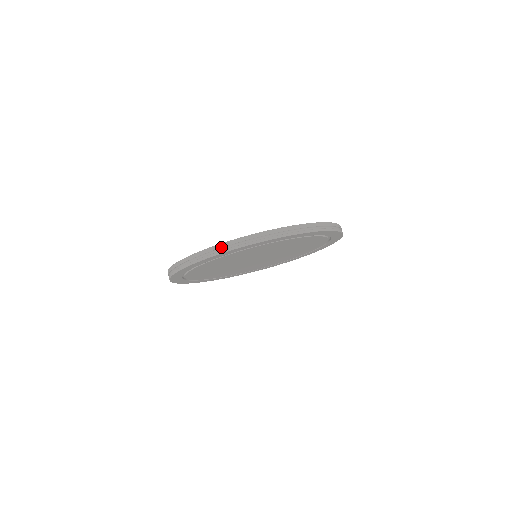
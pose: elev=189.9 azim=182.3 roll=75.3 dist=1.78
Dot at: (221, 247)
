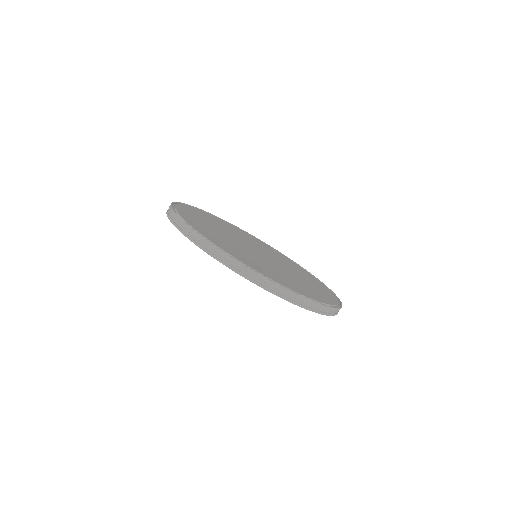
Dot at: (303, 301)
